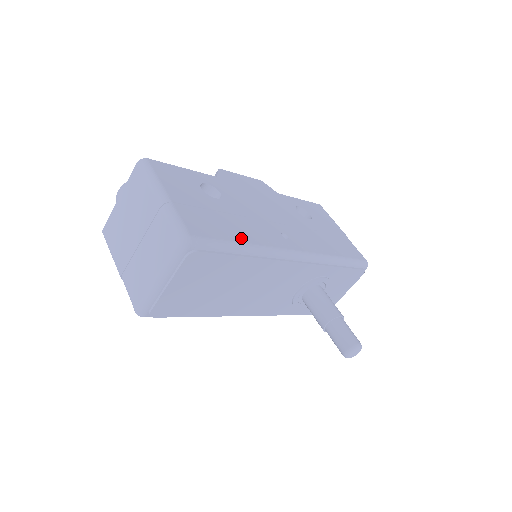
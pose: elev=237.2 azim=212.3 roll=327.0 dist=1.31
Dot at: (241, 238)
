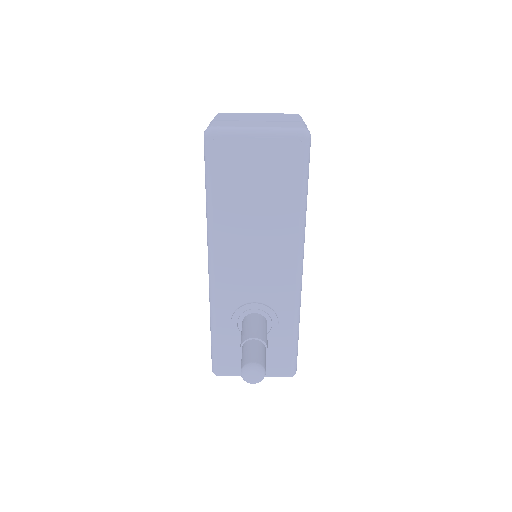
Dot at: occluded
